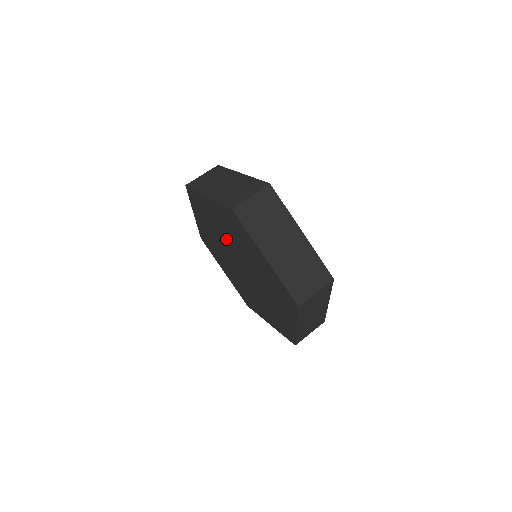
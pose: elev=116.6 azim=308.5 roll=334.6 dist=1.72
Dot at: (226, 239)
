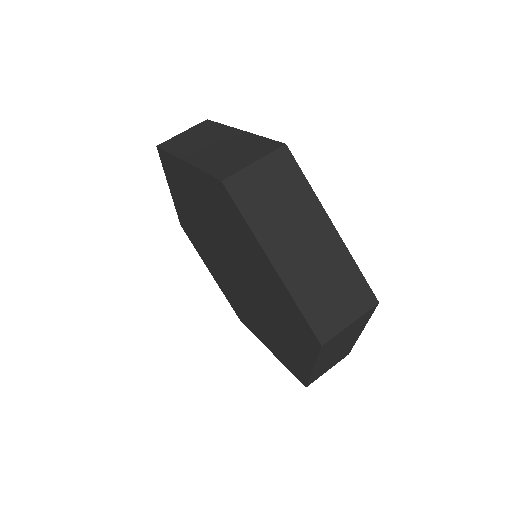
Dot at: (213, 229)
